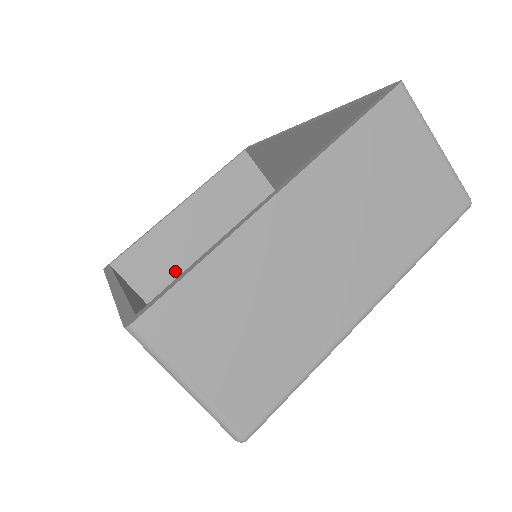
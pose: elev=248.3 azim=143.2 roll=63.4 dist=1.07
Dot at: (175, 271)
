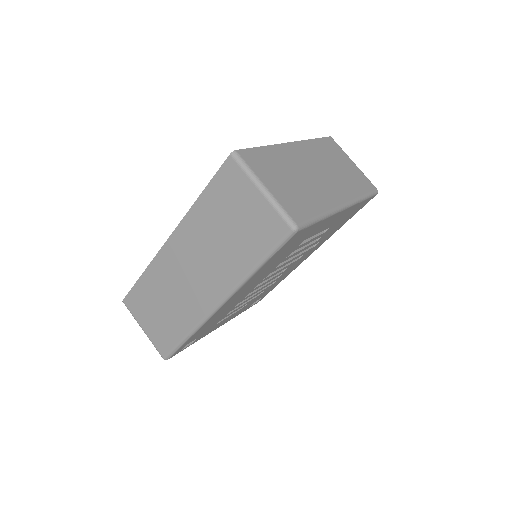
Dot at: occluded
